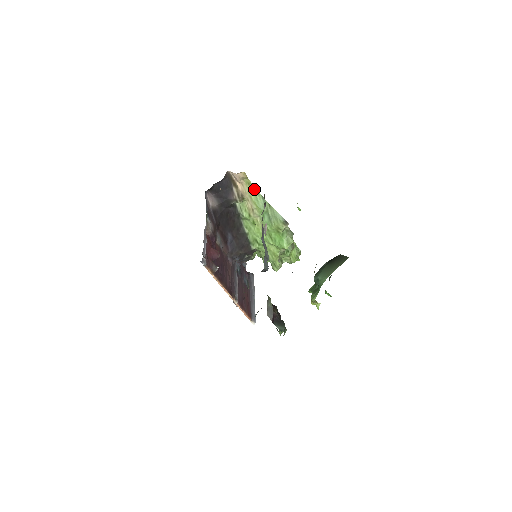
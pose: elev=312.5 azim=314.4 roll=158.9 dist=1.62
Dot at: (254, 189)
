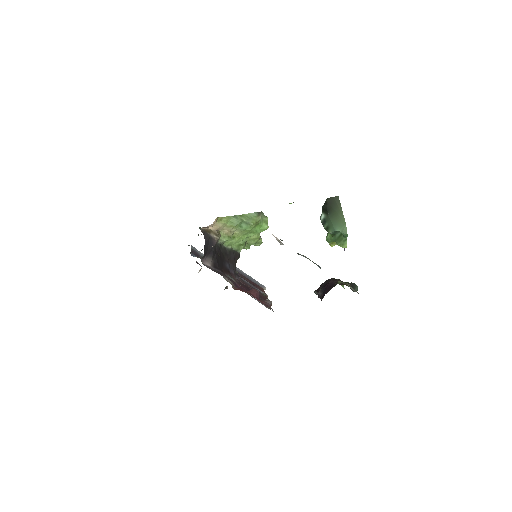
Dot at: (226, 219)
